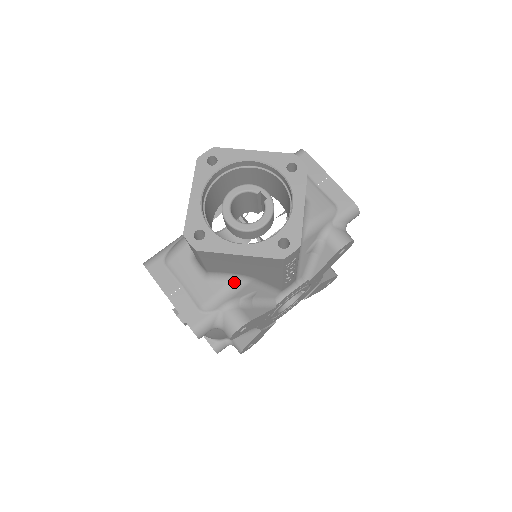
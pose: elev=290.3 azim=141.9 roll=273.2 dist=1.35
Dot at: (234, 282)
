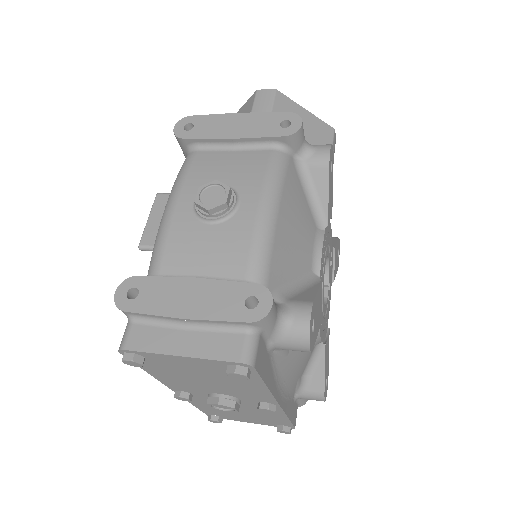
Dot at: occluded
